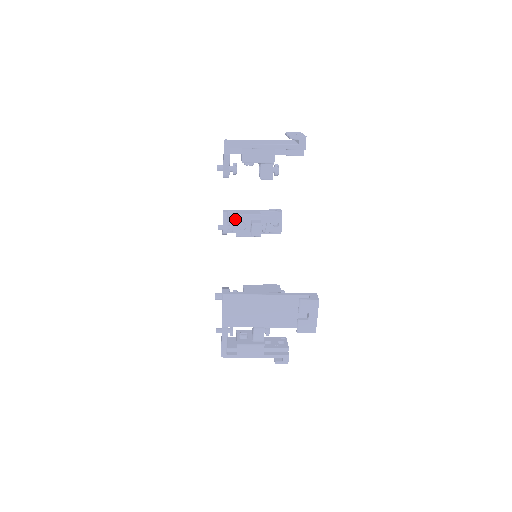
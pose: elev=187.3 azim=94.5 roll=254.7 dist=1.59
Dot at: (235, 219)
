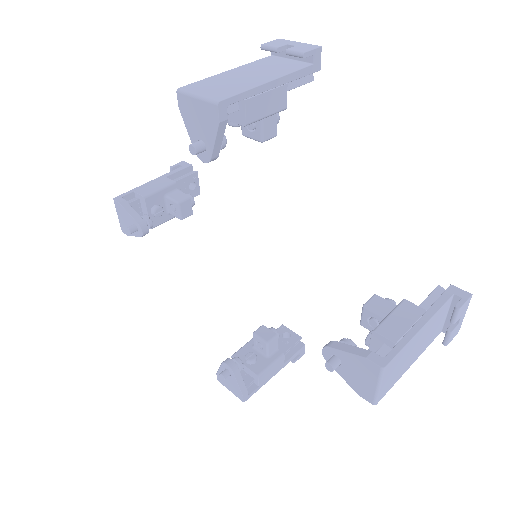
Dot at: (139, 205)
